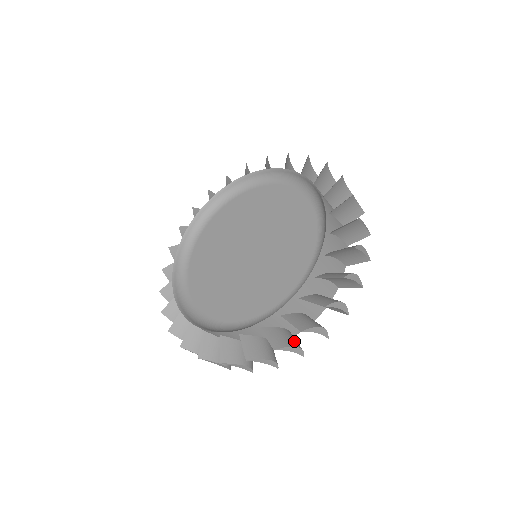
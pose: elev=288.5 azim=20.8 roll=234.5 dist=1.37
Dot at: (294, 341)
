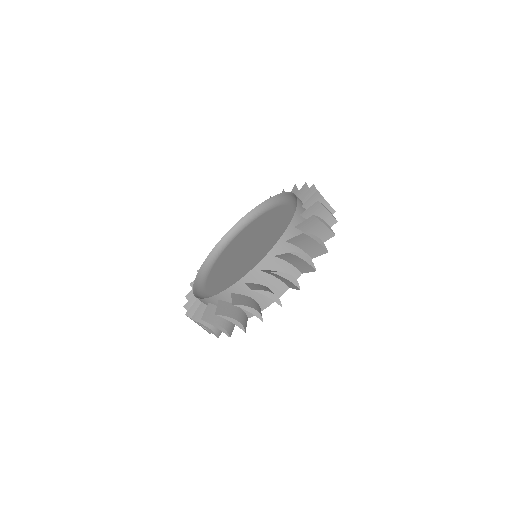
Dot at: (254, 306)
